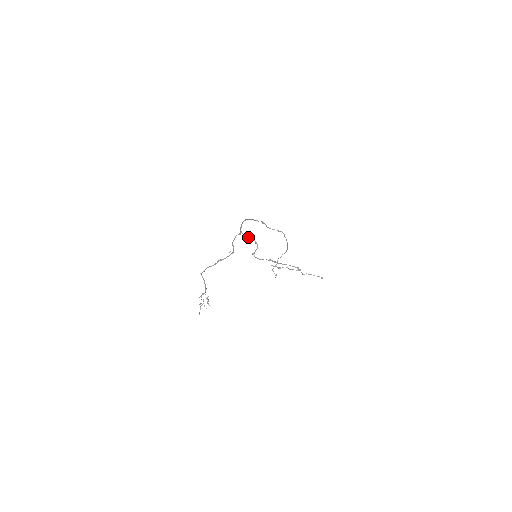
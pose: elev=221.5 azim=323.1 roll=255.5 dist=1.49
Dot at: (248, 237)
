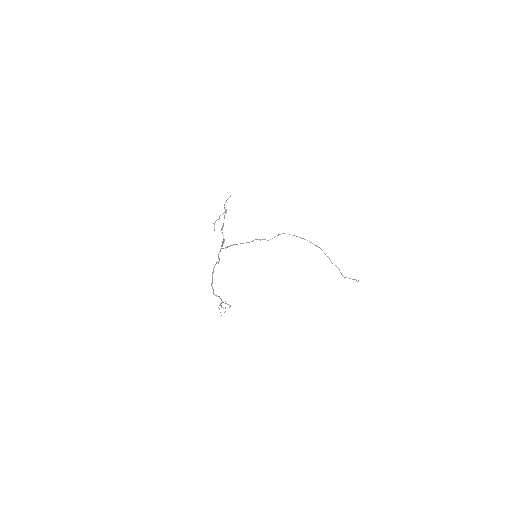
Dot at: occluded
